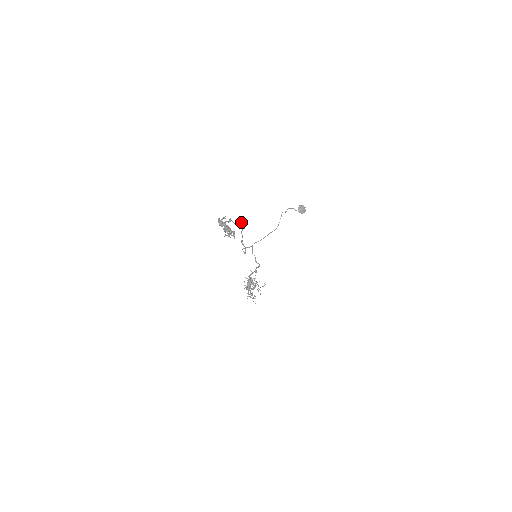
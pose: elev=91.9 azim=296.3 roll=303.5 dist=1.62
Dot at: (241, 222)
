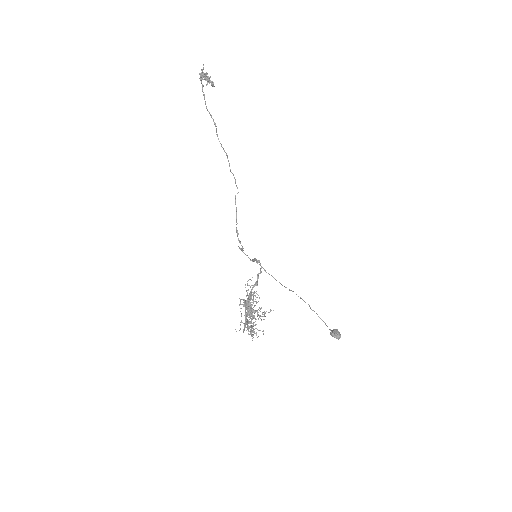
Dot at: (233, 175)
